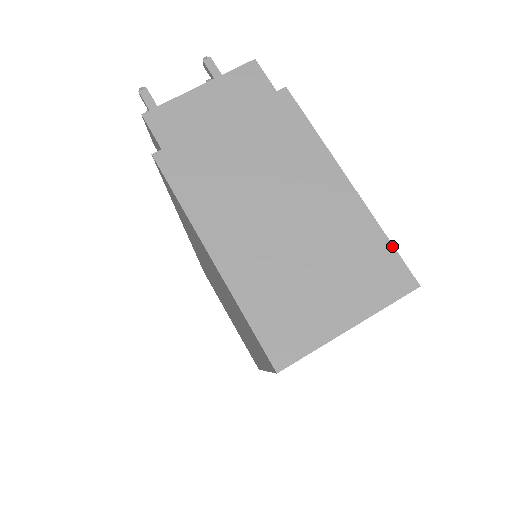
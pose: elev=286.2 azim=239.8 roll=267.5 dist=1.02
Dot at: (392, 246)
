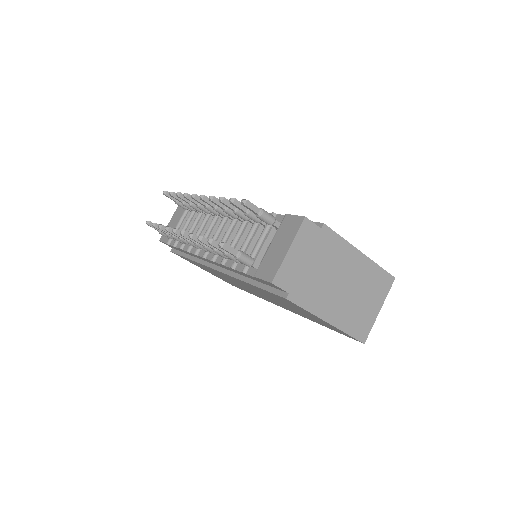
Dot at: (383, 270)
